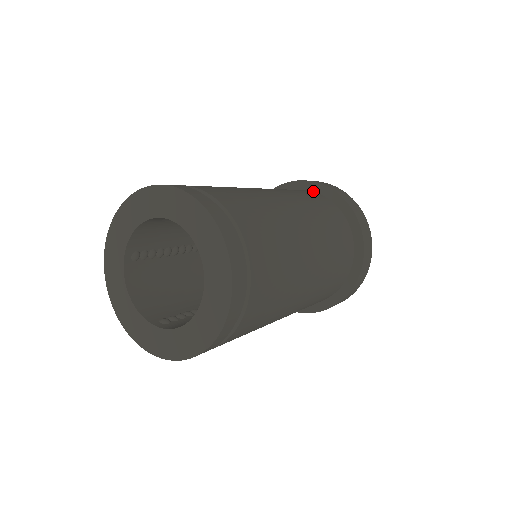
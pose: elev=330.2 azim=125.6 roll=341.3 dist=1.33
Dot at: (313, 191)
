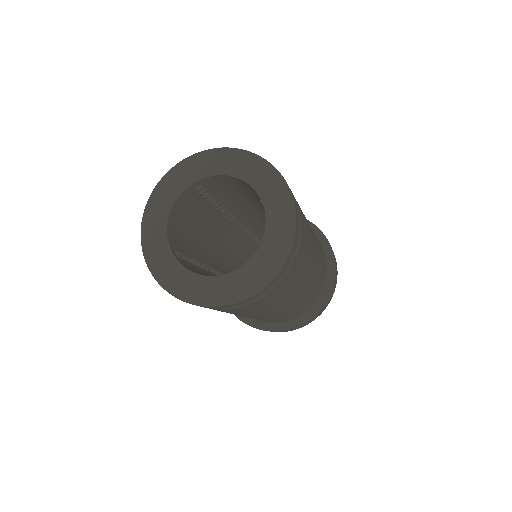
Dot at: (320, 244)
